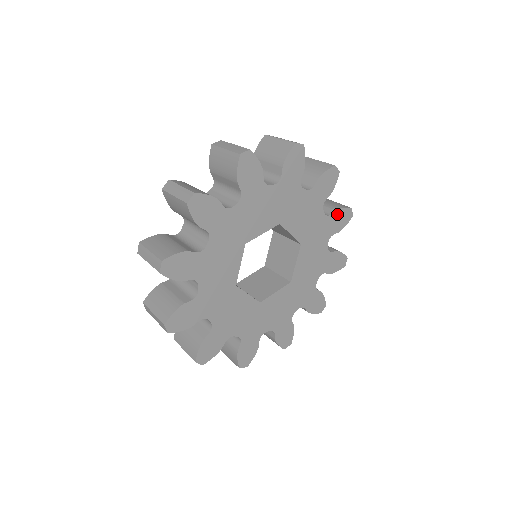
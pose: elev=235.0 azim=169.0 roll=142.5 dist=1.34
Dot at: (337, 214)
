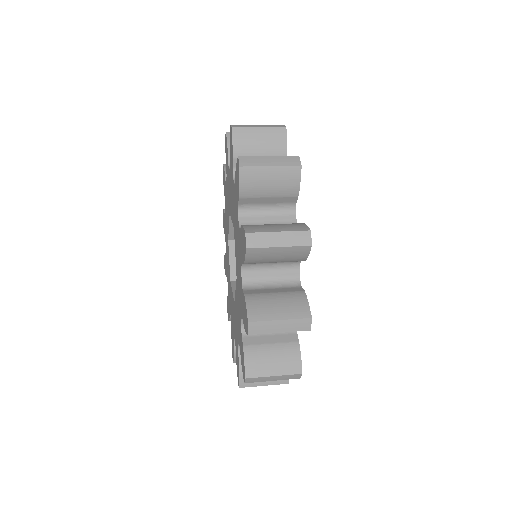
Dot at: occluded
